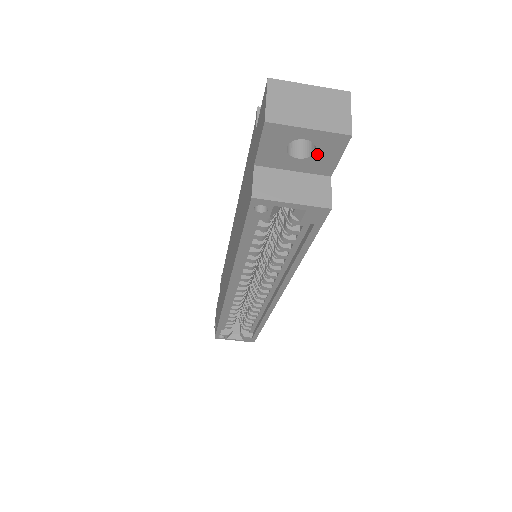
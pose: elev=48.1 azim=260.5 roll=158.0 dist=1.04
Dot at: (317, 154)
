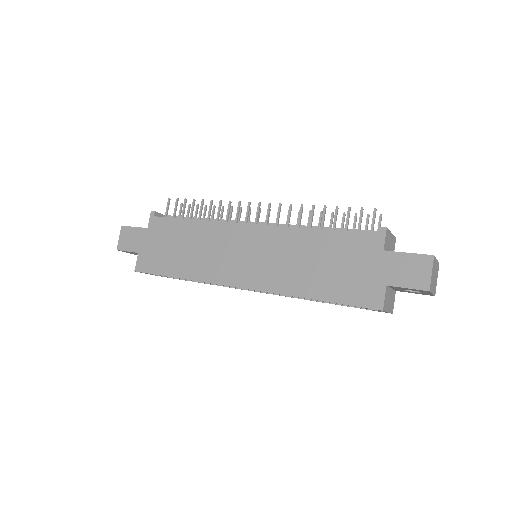
Dot at: (413, 292)
